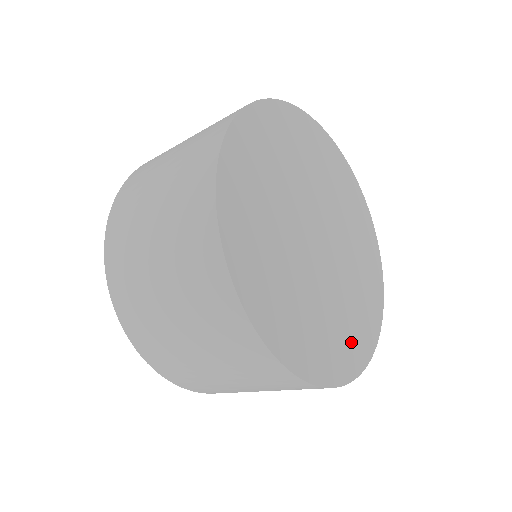
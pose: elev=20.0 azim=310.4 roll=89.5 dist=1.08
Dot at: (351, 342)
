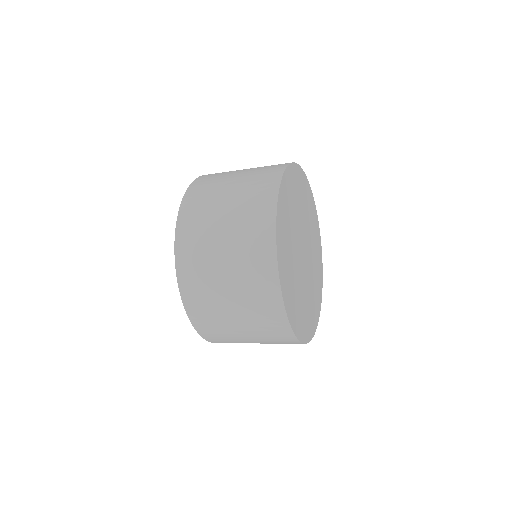
Dot at: (317, 299)
